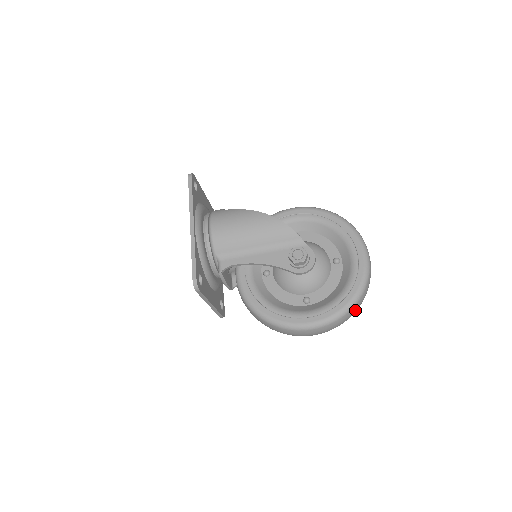
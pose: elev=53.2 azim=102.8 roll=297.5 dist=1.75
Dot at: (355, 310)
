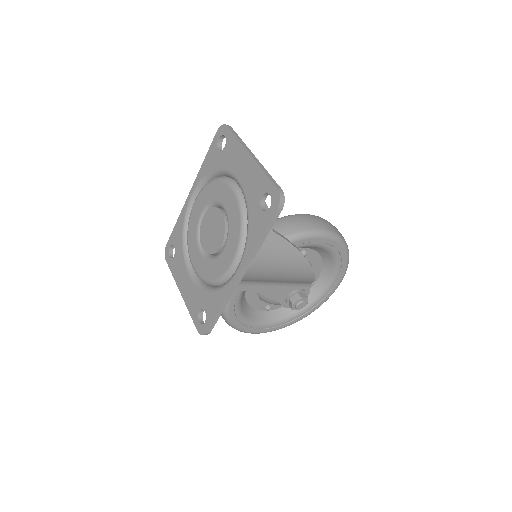
Dot at: occluded
